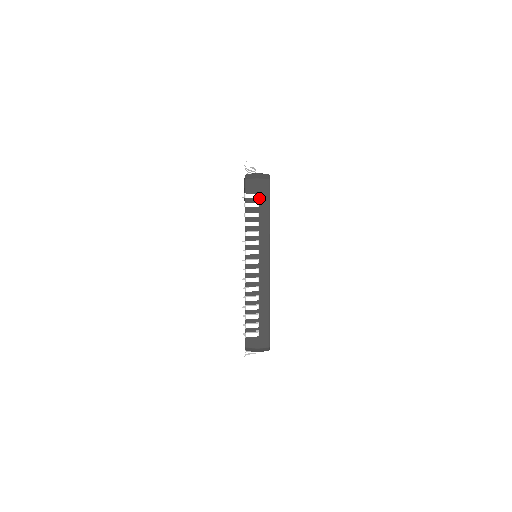
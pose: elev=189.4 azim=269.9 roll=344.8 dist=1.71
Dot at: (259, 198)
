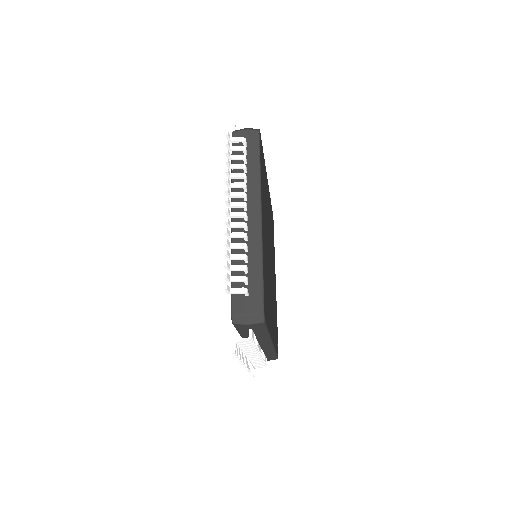
Dot at: (247, 147)
